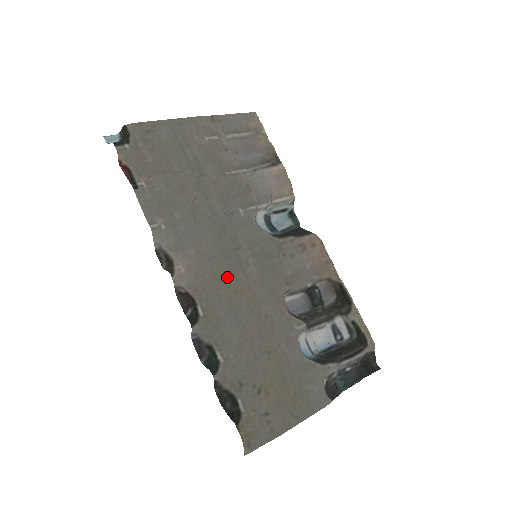
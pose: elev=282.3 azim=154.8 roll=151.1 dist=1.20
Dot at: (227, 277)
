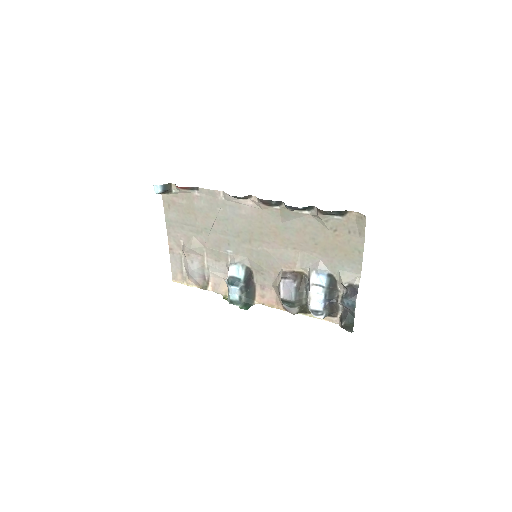
Dot at: (264, 230)
